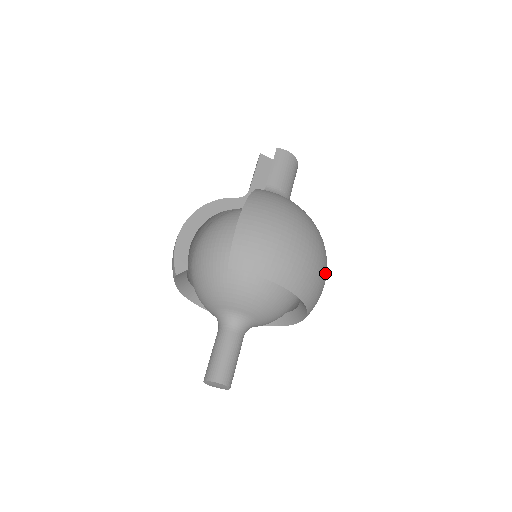
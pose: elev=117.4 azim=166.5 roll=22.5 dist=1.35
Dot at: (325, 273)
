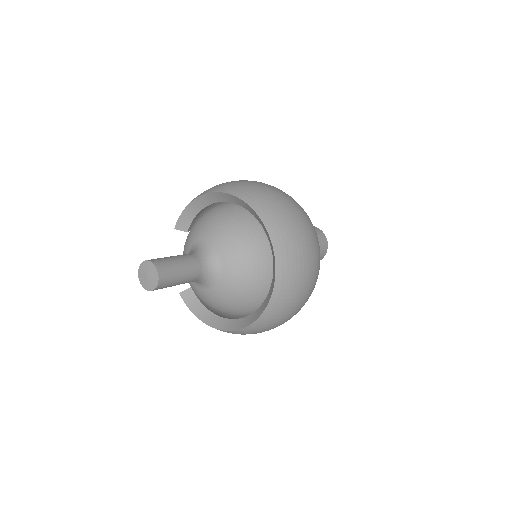
Dot at: (264, 185)
